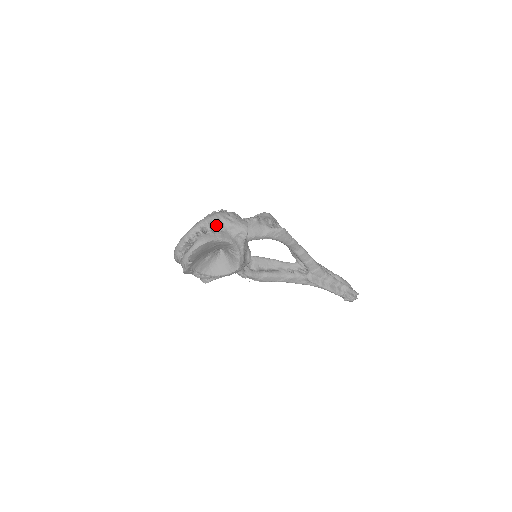
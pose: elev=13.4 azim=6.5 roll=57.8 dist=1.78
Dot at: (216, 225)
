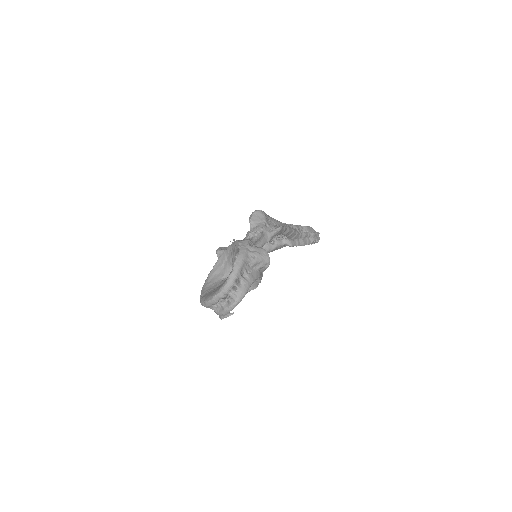
Dot at: (245, 270)
